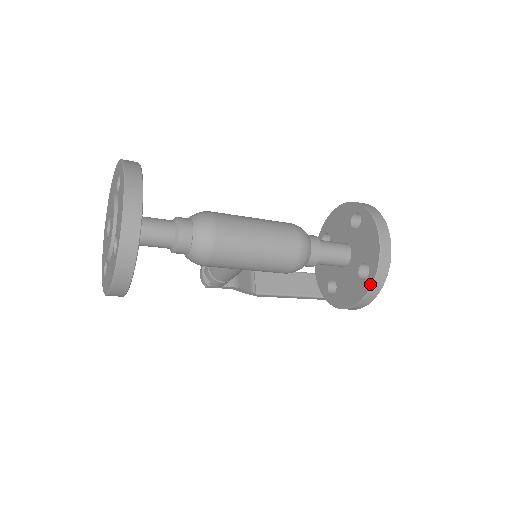
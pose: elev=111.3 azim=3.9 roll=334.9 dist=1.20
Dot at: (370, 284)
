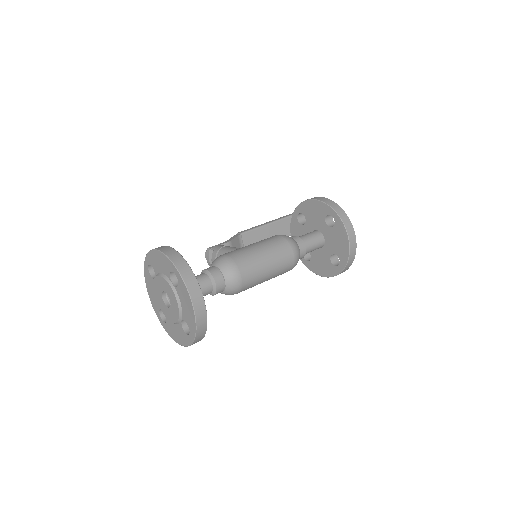
Dot at: (340, 271)
